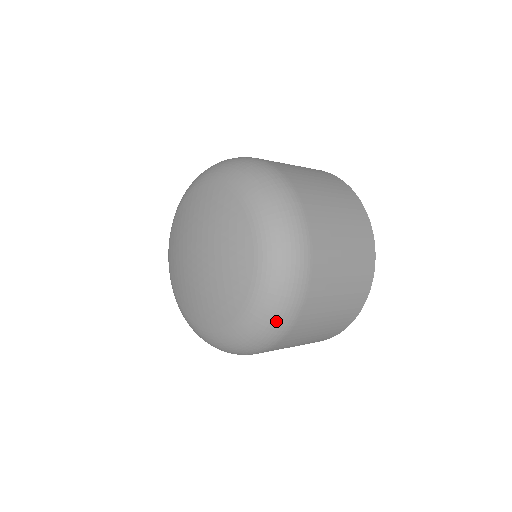
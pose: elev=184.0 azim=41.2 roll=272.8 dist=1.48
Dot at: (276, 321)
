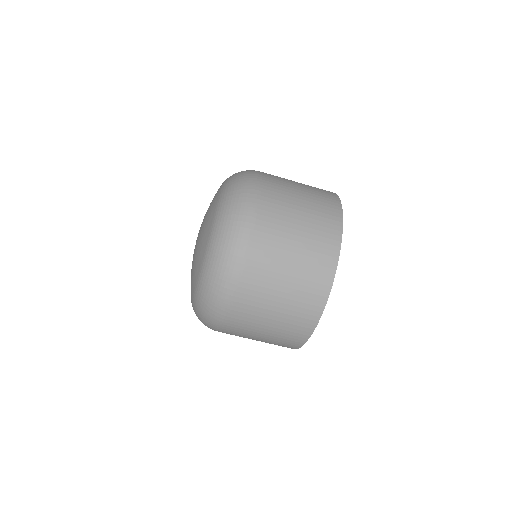
Dot at: (235, 218)
